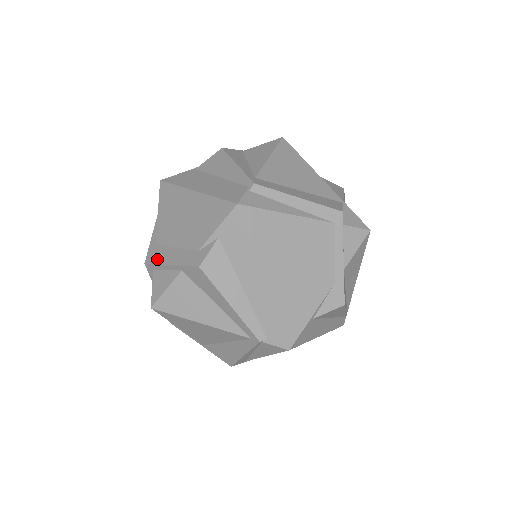
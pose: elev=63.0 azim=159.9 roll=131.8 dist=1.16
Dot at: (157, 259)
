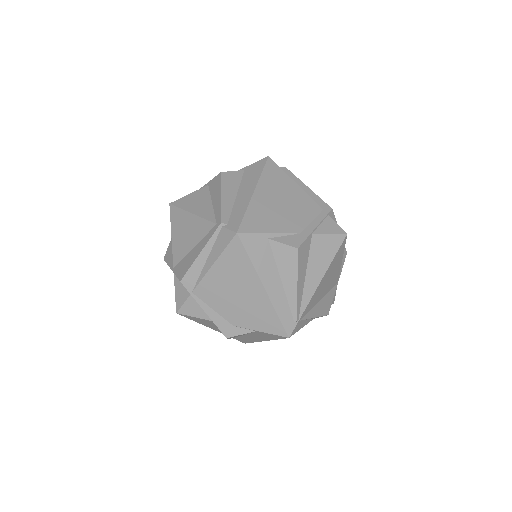
Dot at: occluded
